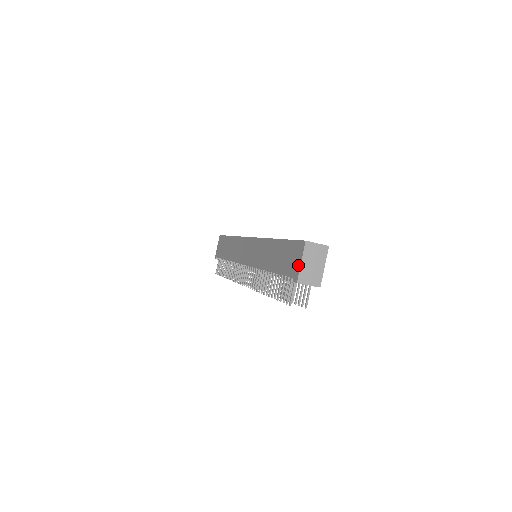
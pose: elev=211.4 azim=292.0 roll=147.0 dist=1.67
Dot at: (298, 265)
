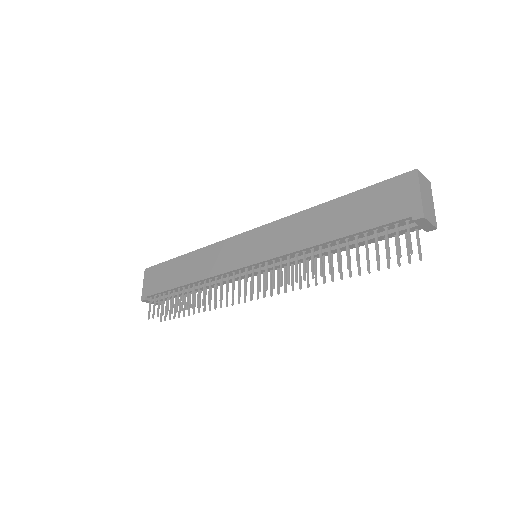
Dot at: (415, 198)
